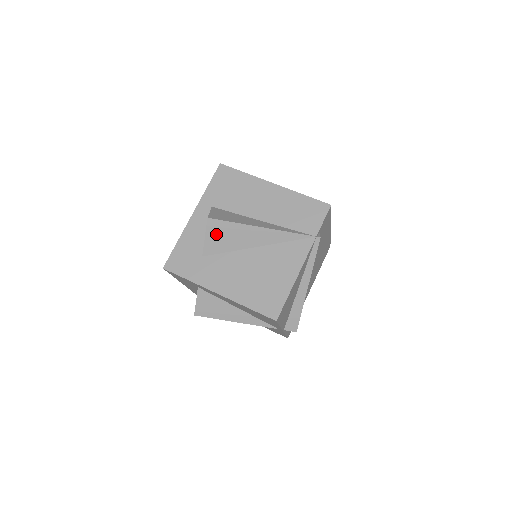
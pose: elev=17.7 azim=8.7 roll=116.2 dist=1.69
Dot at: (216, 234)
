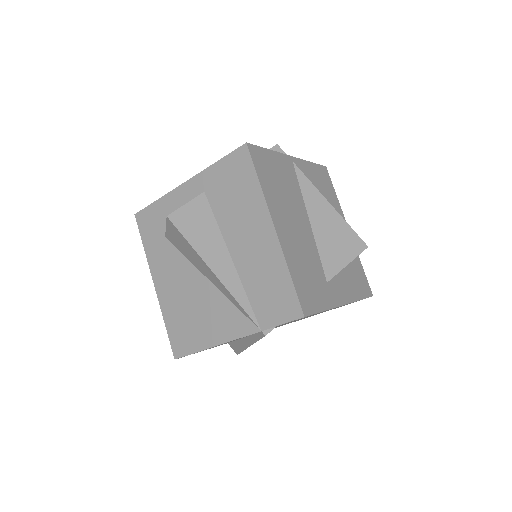
Dot at: (175, 235)
